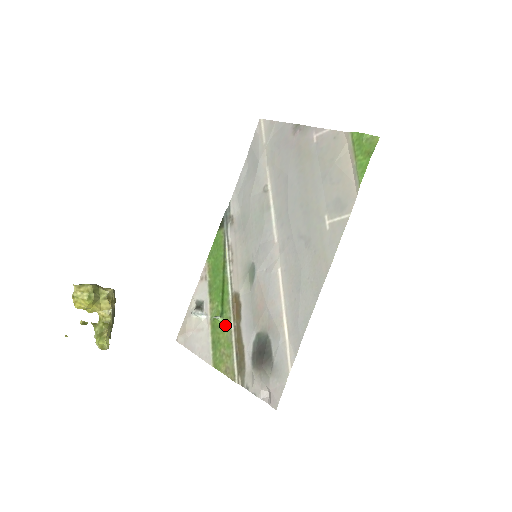
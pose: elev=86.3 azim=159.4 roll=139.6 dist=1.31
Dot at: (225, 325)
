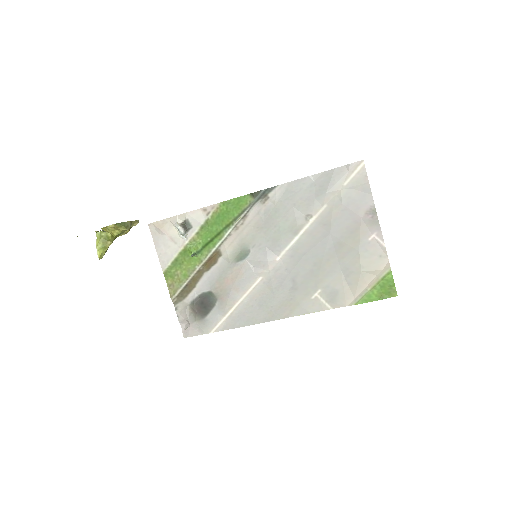
Dot at: (194, 261)
